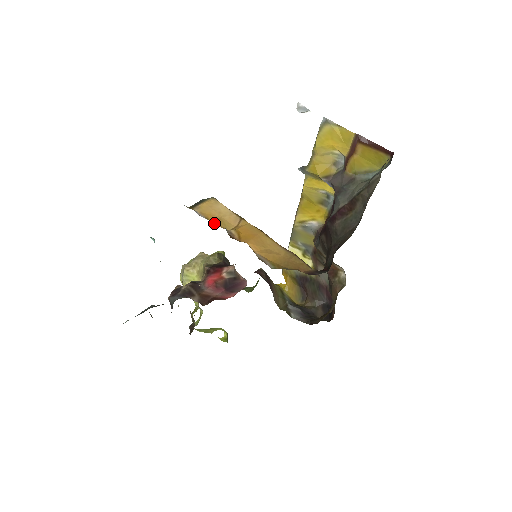
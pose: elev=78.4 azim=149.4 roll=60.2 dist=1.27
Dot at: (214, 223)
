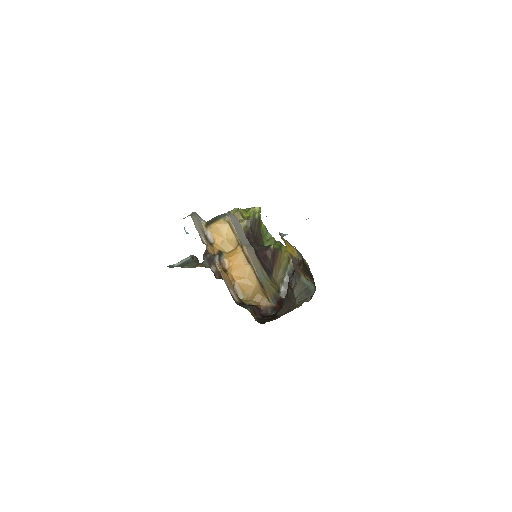
Dot at: (216, 247)
